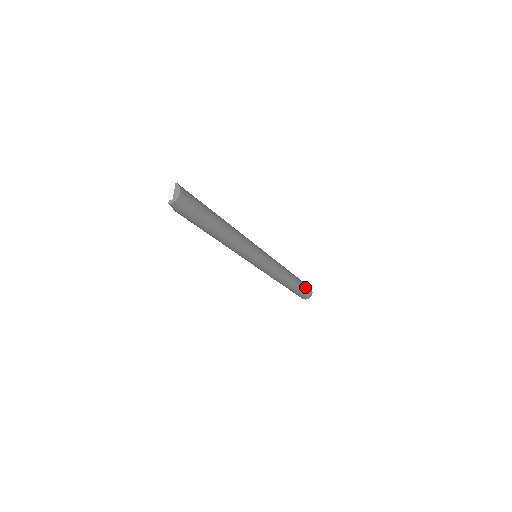
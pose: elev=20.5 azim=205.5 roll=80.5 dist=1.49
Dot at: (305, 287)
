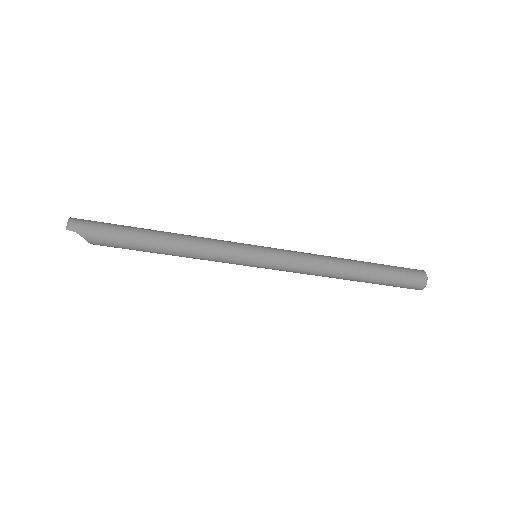
Dot at: (395, 267)
